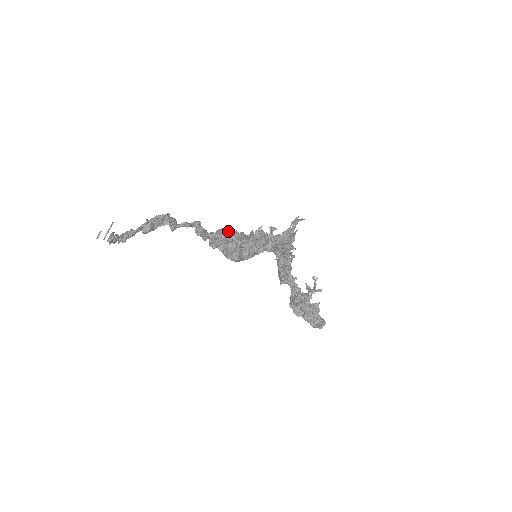
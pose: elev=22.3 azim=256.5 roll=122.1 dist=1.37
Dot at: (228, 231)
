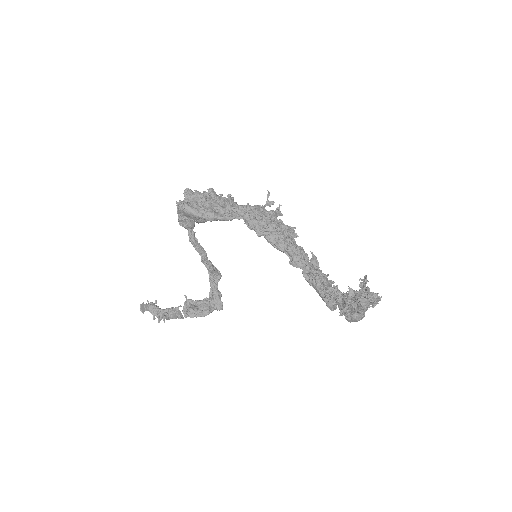
Dot at: occluded
